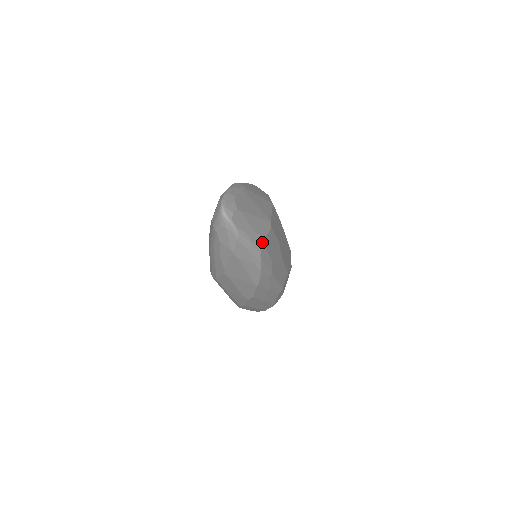
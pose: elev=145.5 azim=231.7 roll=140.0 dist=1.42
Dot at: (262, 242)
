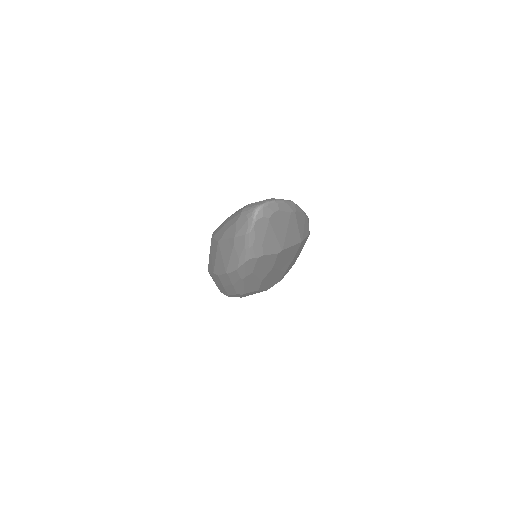
Dot at: (259, 255)
